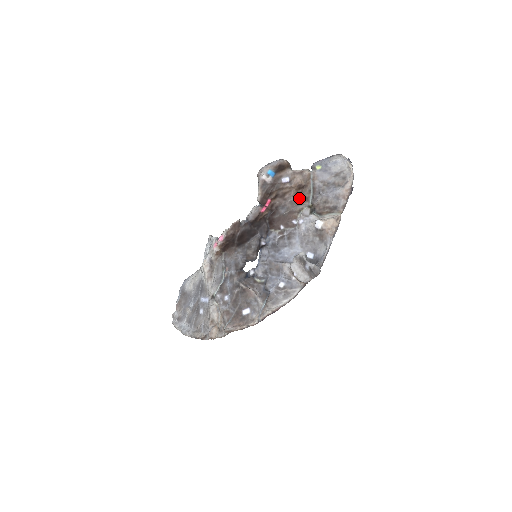
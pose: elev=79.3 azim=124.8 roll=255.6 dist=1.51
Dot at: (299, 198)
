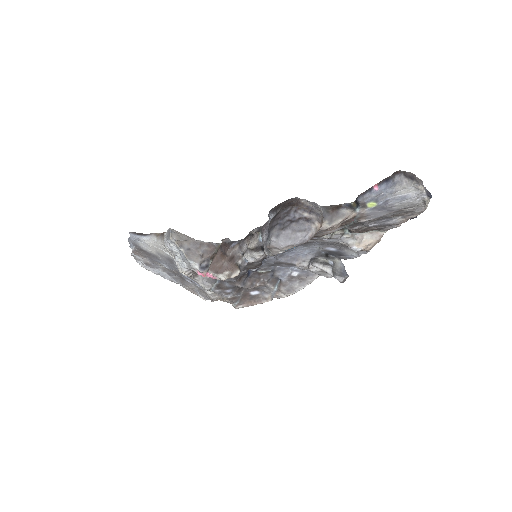
Dot at: occluded
